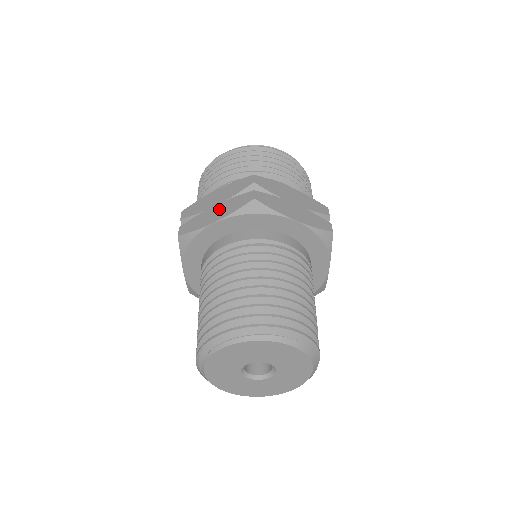
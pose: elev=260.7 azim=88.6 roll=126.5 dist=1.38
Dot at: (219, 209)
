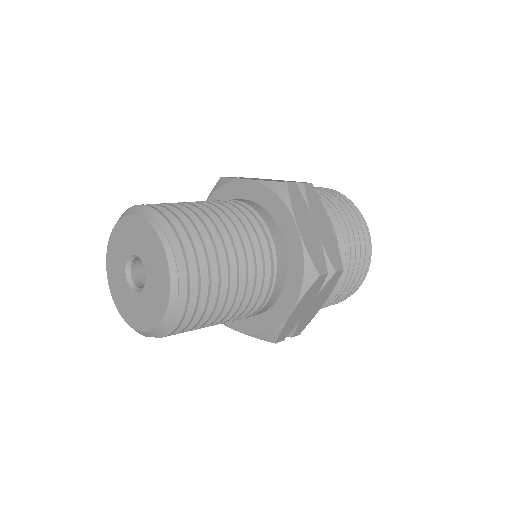
Dot at: occluded
